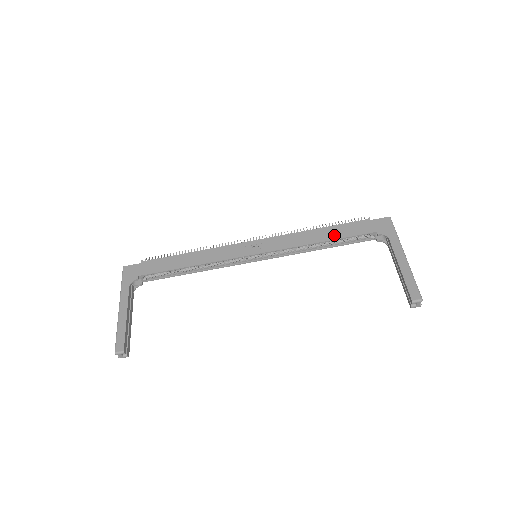
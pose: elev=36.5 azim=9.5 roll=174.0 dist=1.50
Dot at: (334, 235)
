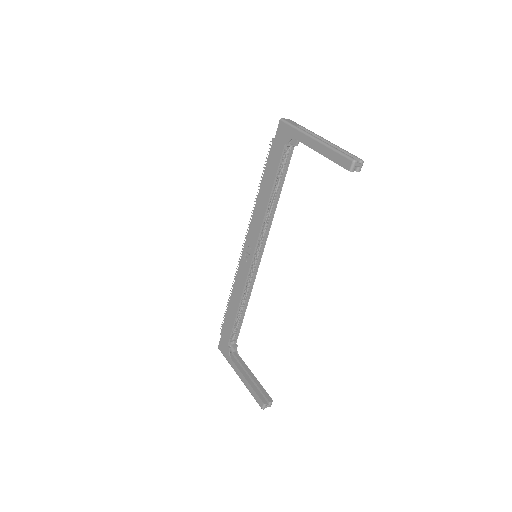
Dot at: (269, 183)
